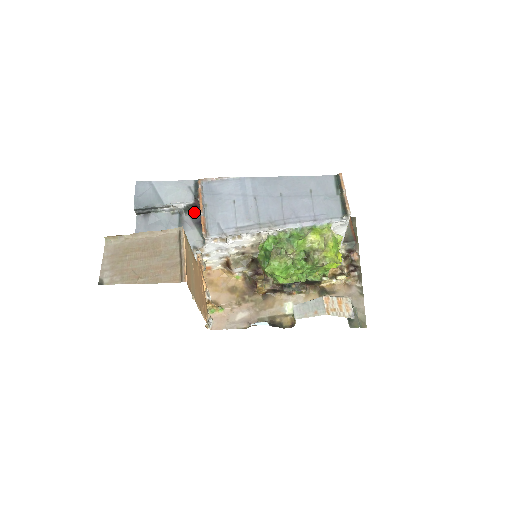
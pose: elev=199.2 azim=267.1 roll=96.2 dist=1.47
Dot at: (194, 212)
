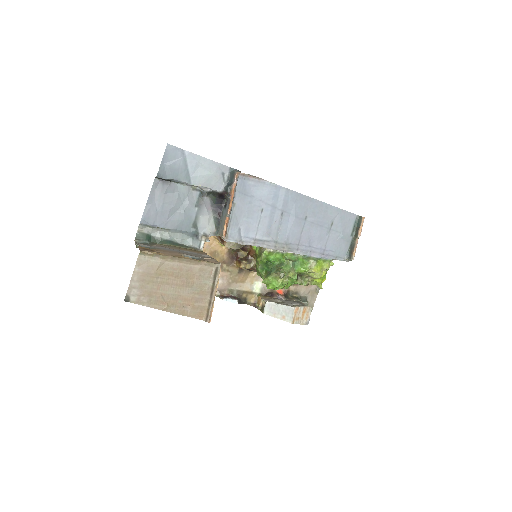
Dot at: (217, 198)
